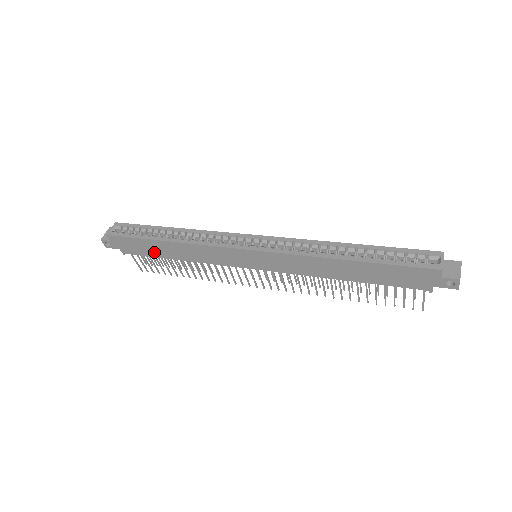
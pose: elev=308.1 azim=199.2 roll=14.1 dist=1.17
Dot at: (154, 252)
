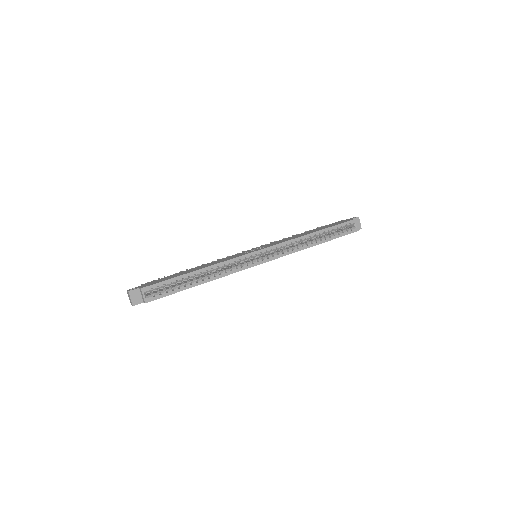
Dot at: occluded
